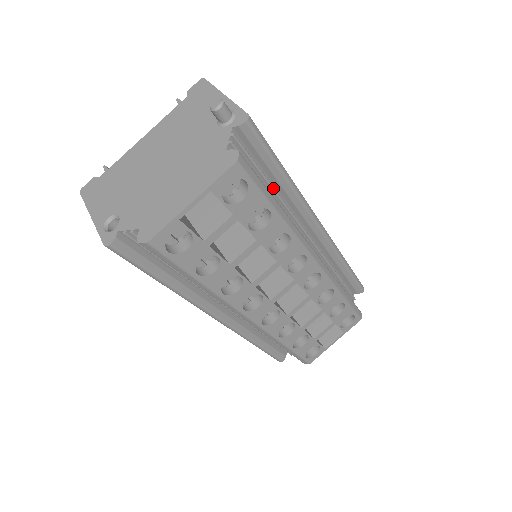
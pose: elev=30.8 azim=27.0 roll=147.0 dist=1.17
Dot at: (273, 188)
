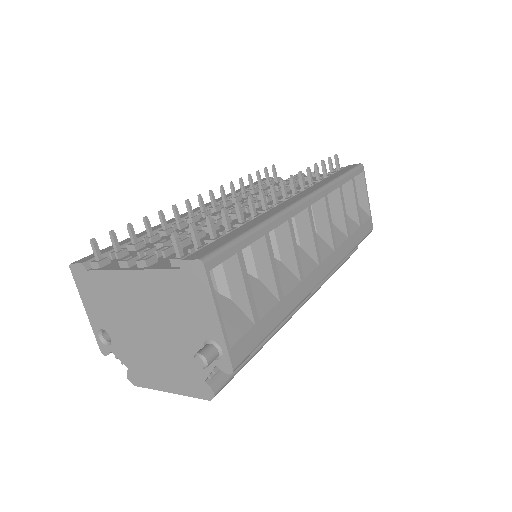
Dot at: occluded
